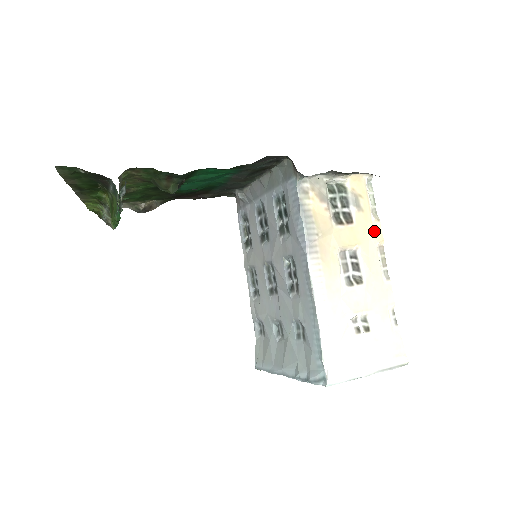
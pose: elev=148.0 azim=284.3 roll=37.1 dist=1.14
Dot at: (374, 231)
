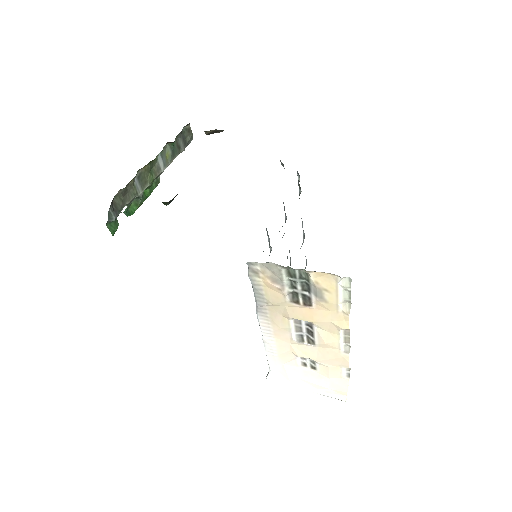
Dot at: (339, 319)
